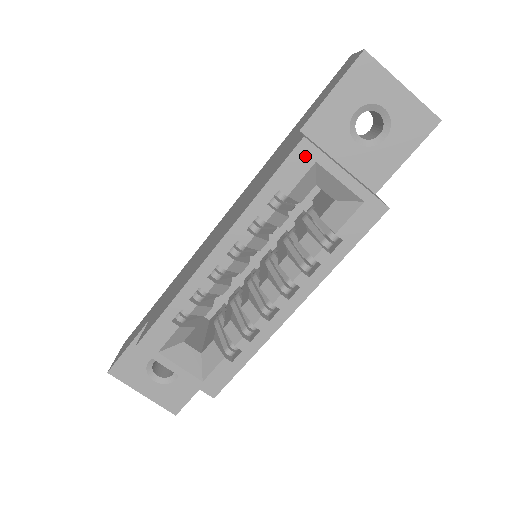
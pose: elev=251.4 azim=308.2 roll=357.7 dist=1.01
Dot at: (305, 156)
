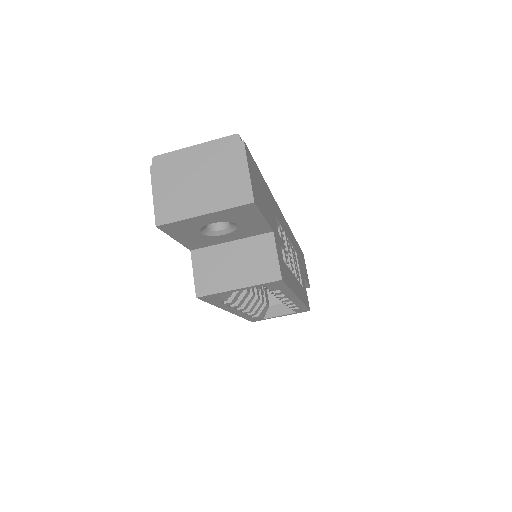
Dot at: (209, 297)
